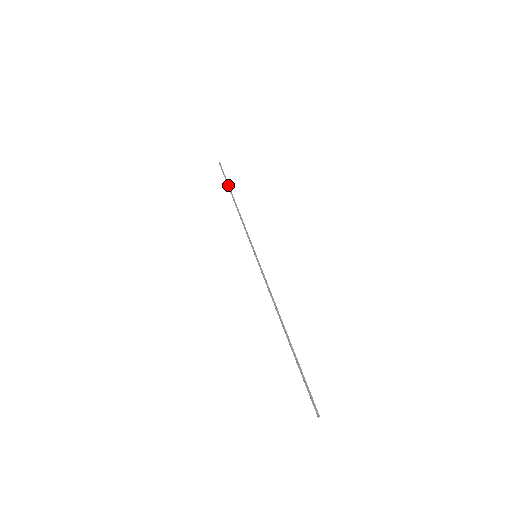
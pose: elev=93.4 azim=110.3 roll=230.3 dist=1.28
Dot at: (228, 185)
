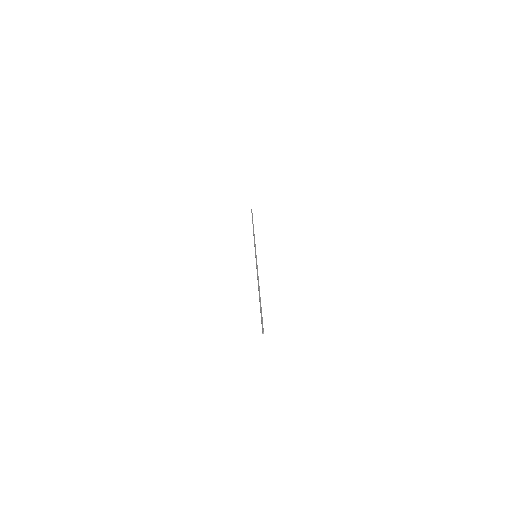
Dot at: occluded
